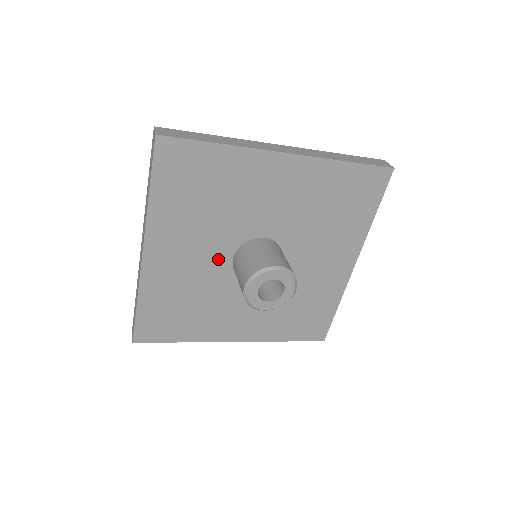
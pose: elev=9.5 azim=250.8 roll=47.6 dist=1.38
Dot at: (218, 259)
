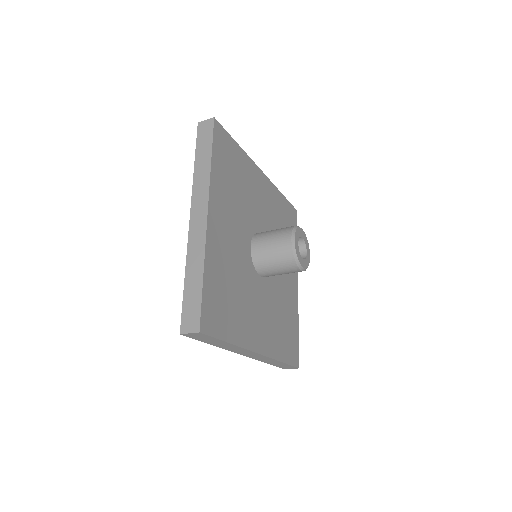
Dot at: (244, 244)
